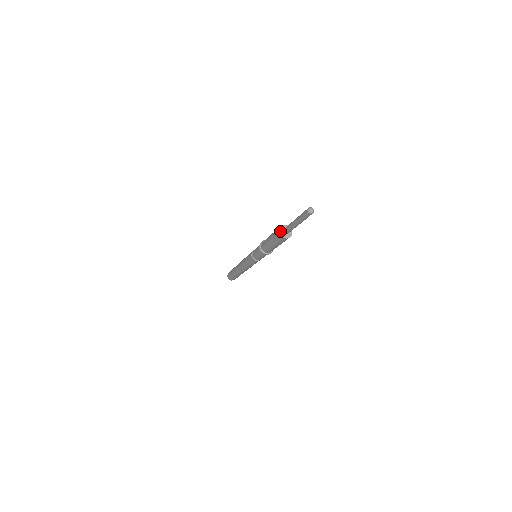
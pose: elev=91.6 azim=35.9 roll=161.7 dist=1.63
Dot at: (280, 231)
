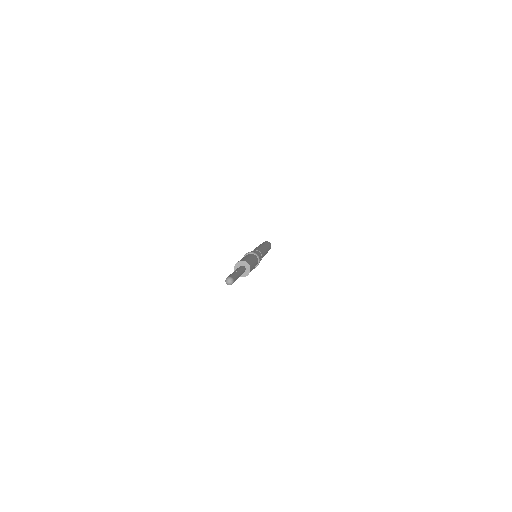
Dot at: (237, 265)
